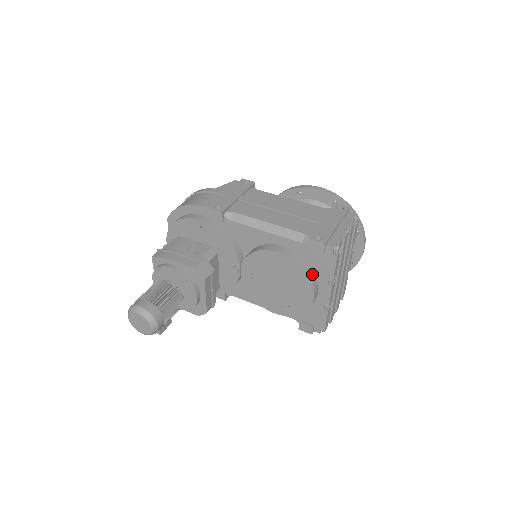
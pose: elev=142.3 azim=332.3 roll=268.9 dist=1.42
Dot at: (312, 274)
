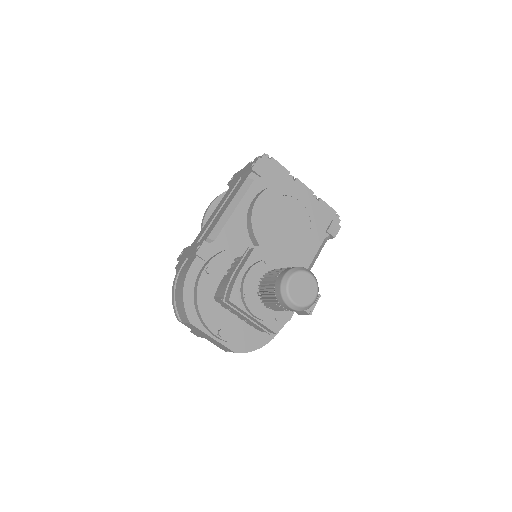
Dot at: occluded
